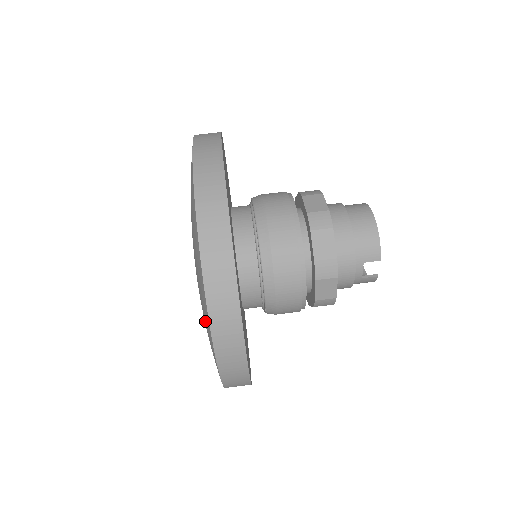
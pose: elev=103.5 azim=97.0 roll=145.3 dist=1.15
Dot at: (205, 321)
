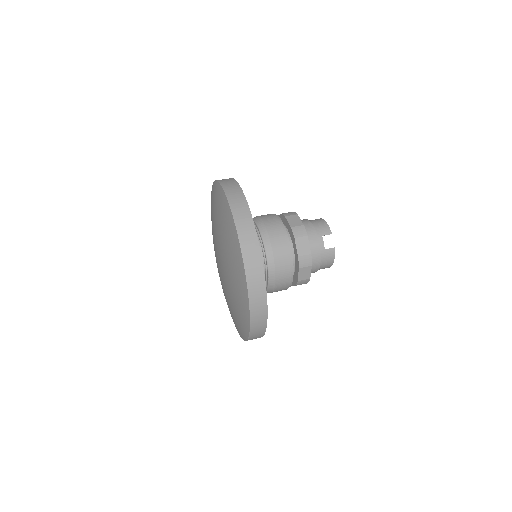
Dot at: (231, 243)
